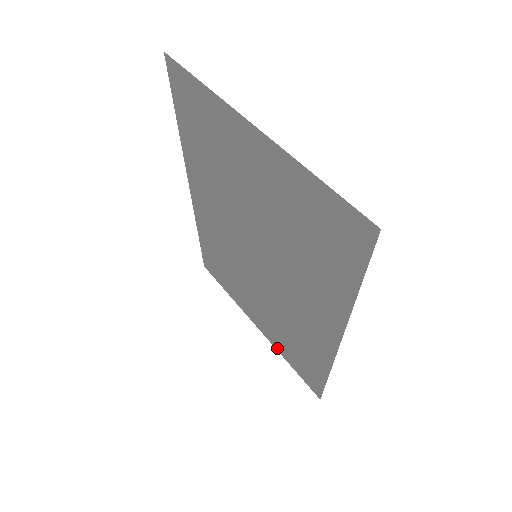
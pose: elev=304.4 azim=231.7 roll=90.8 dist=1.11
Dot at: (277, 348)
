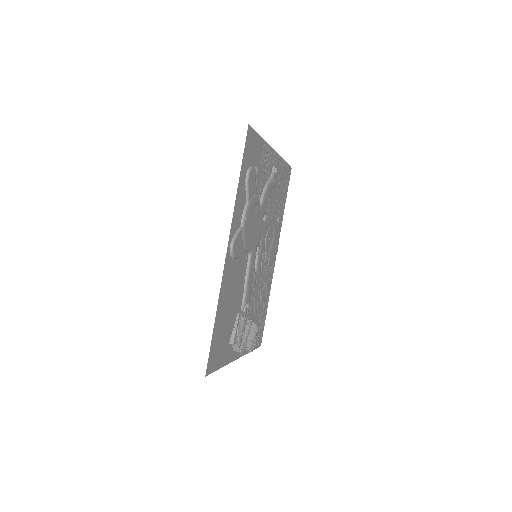
Dot at: (229, 360)
